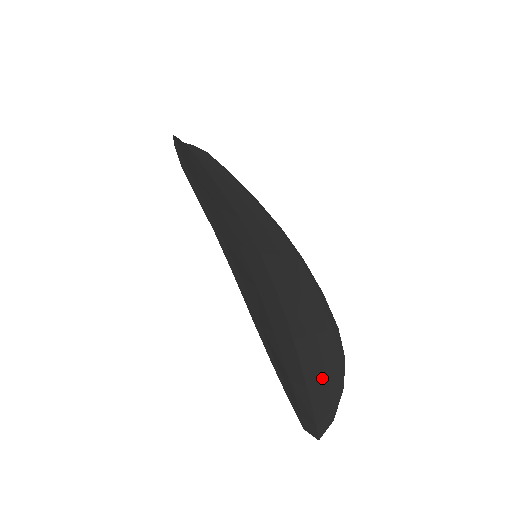
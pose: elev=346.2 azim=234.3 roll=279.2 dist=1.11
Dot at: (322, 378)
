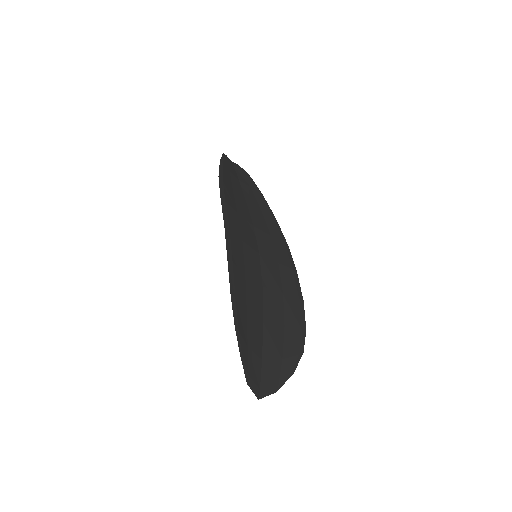
Dot at: (278, 359)
